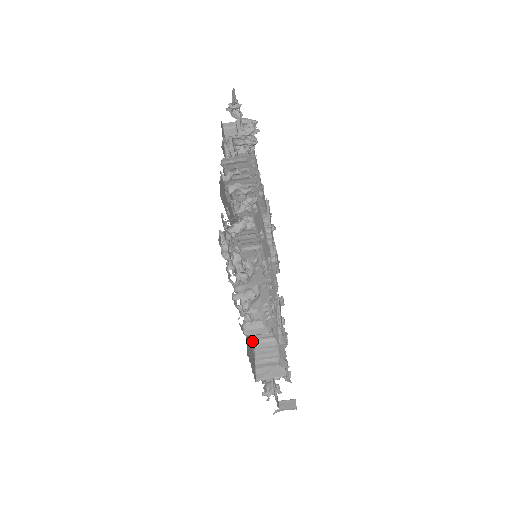
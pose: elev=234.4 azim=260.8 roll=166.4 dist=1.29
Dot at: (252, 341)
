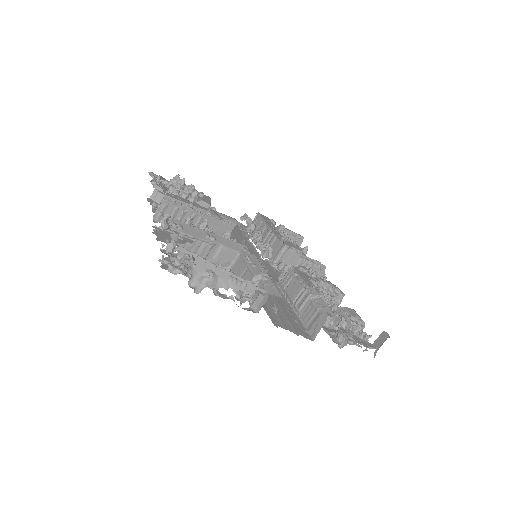
Dot at: (291, 315)
